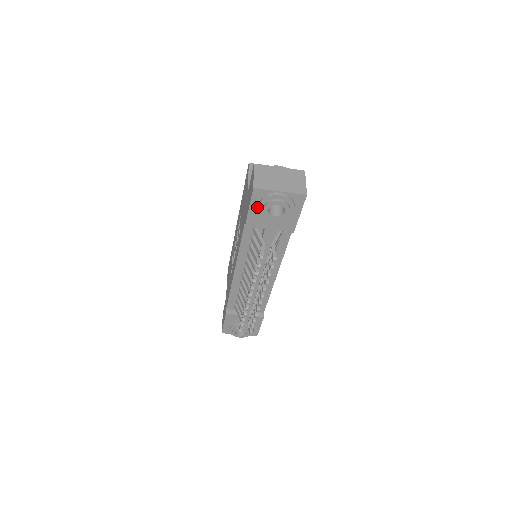
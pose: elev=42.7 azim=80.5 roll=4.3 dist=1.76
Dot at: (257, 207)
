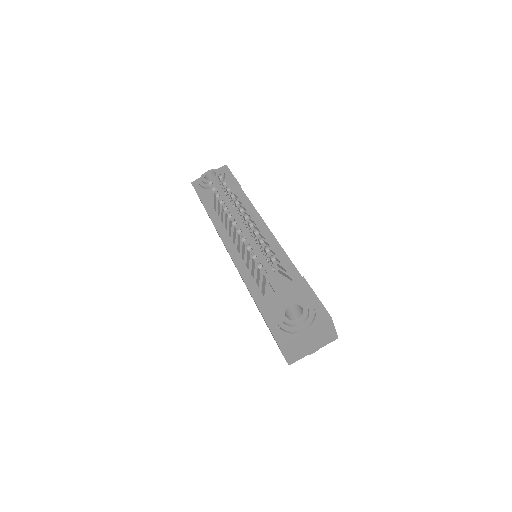
Dot at: (201, 189)
